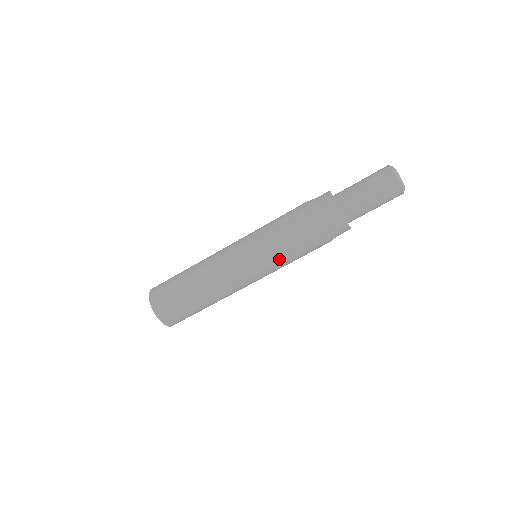
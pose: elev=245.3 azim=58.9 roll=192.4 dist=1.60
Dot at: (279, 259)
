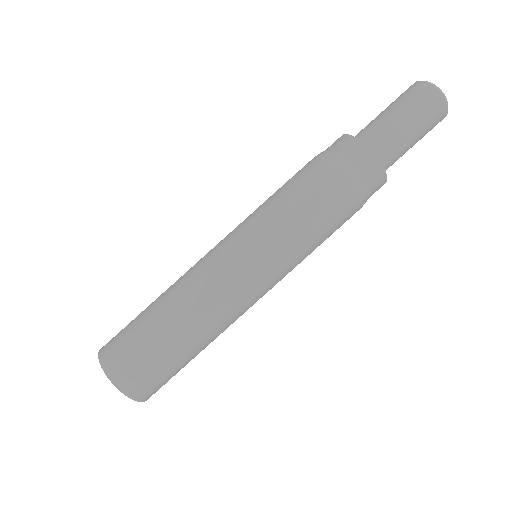
Dot at: (266, 214)
